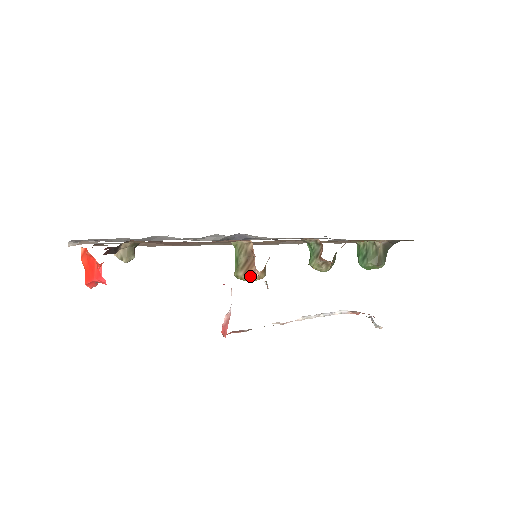
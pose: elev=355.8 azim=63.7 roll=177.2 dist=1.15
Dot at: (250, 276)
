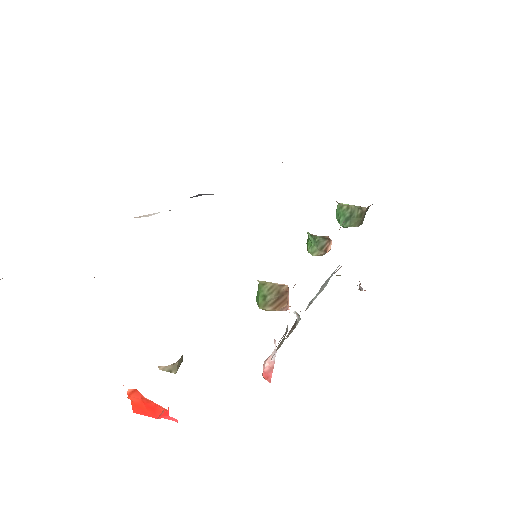
Dot at: occluded
